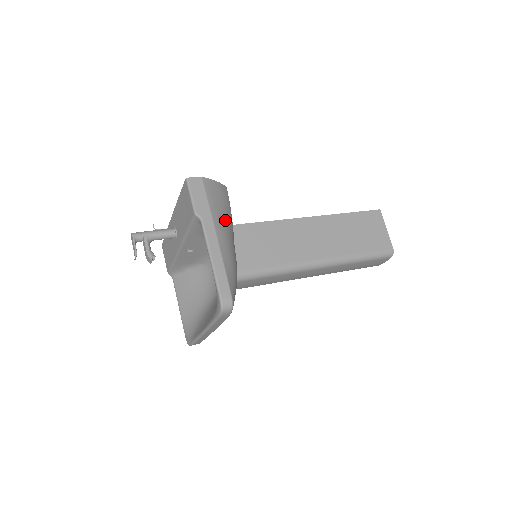
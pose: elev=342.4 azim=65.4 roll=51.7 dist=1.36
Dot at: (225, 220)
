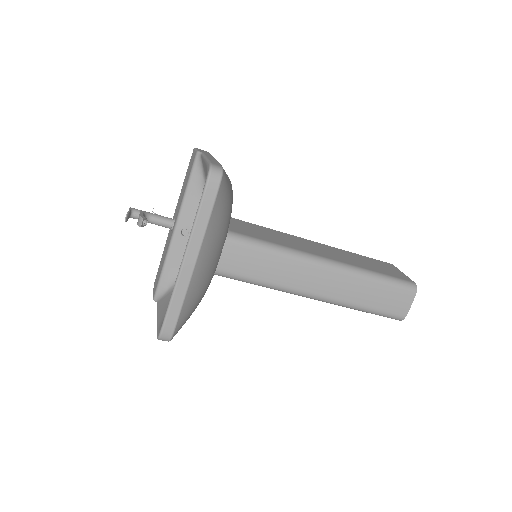
Dot at: occluded
